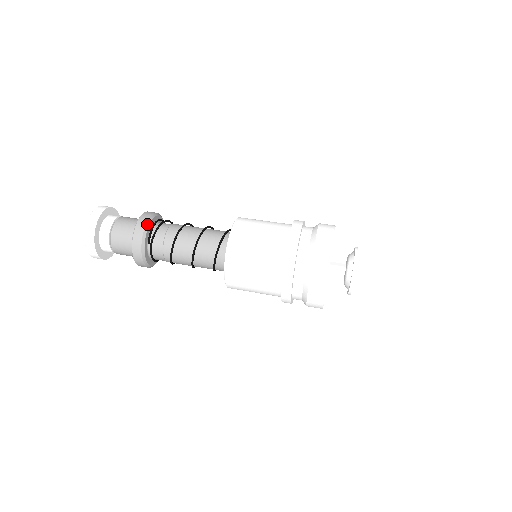
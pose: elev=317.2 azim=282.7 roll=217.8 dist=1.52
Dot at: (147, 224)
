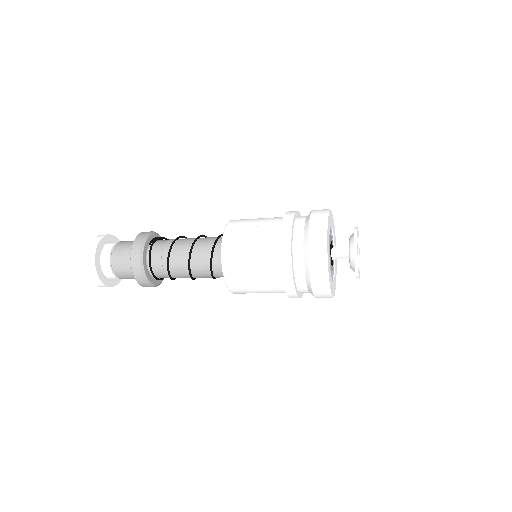
Dot at: (153, 232)
